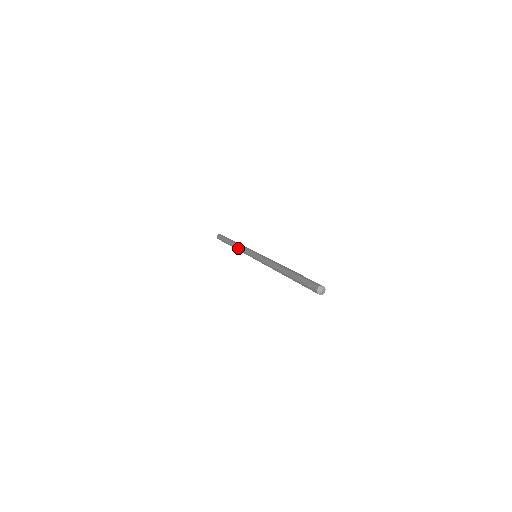
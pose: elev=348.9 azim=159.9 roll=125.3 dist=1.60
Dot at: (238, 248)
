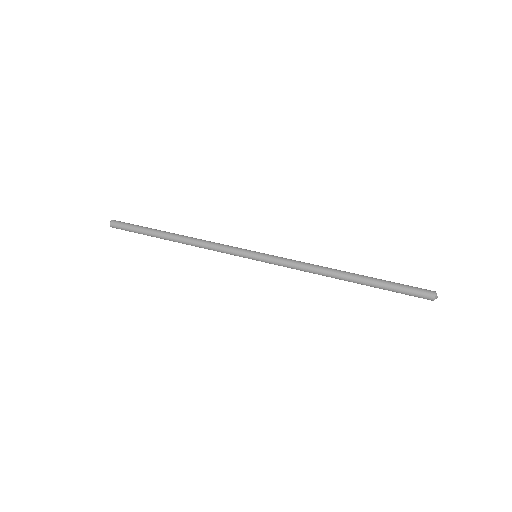
Dot at: (202, 244)
